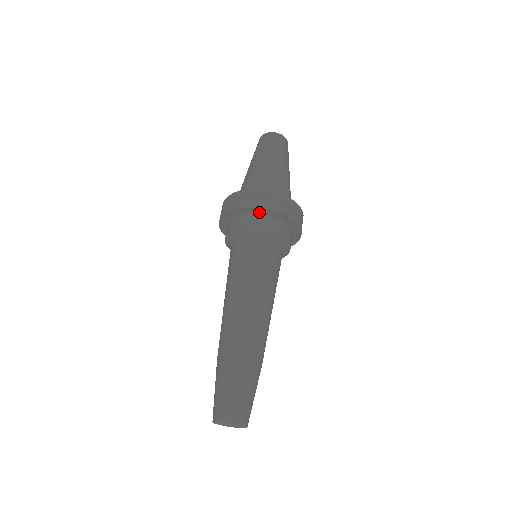
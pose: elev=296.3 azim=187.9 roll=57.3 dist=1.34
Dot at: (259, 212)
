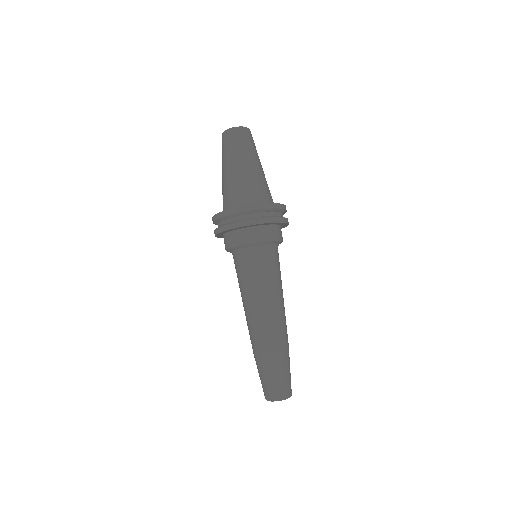
Dot at: (263, 224)
